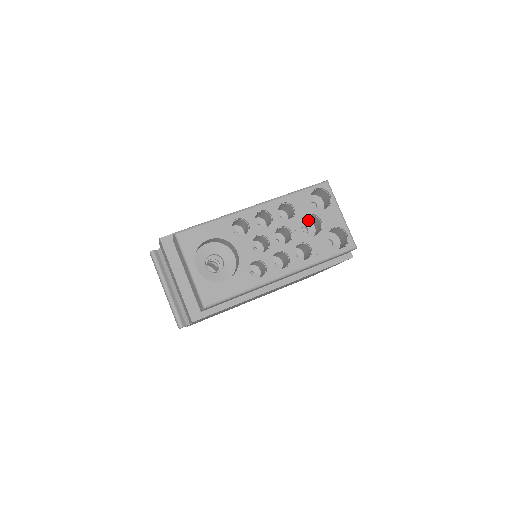
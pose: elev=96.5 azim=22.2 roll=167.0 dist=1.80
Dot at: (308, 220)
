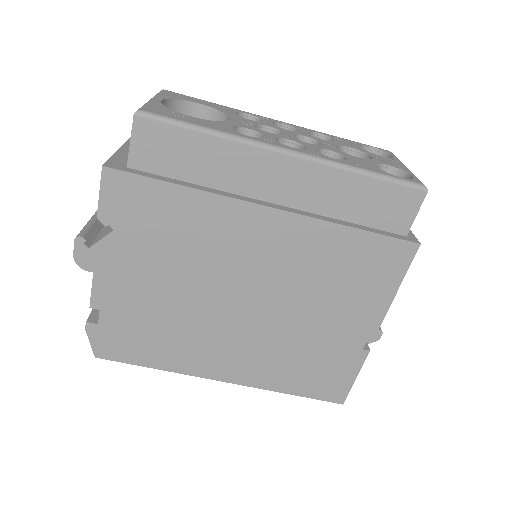
Dot at: occluded
